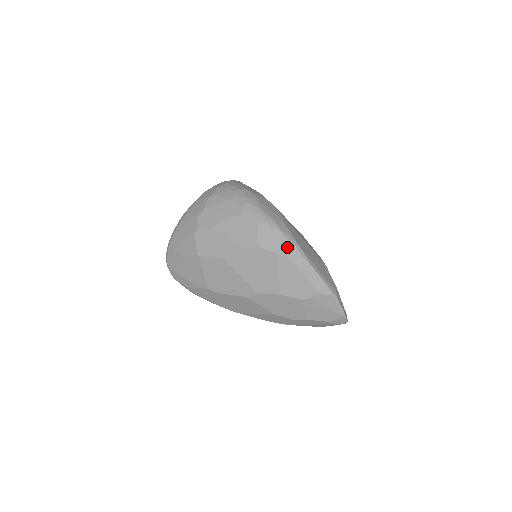
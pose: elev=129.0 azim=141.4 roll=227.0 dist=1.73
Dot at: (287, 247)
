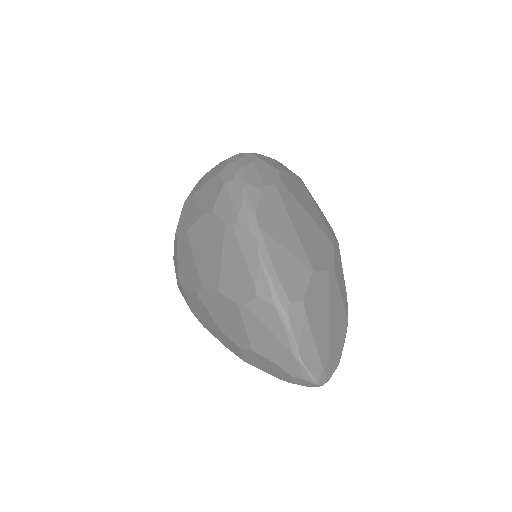
Dot at: (238, 213)
